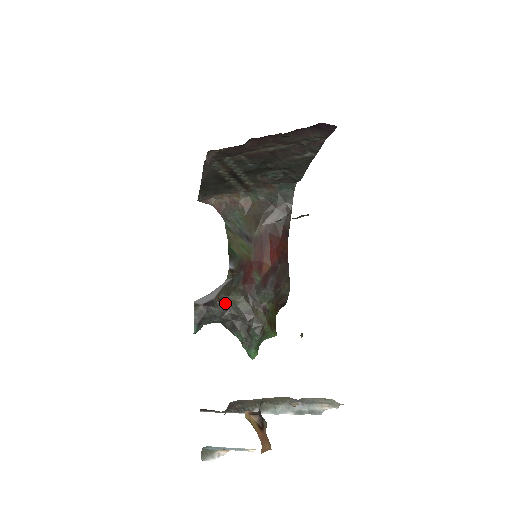
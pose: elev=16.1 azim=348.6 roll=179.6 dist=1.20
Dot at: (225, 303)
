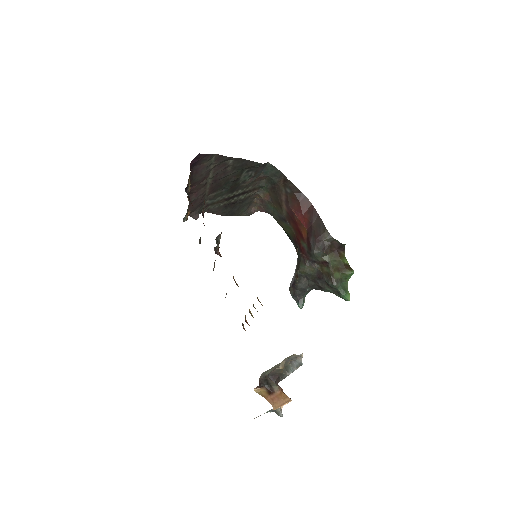
Dot at: (302, 276)
